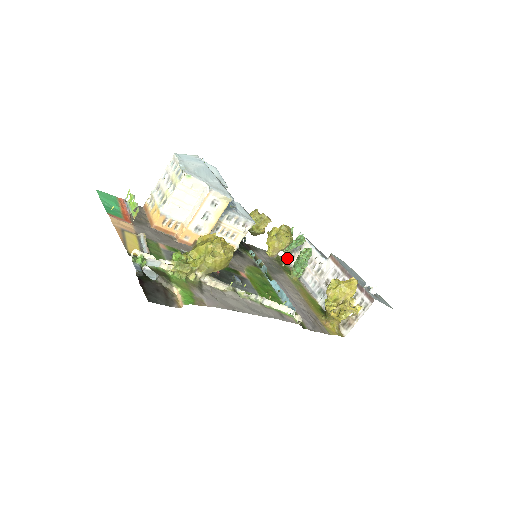
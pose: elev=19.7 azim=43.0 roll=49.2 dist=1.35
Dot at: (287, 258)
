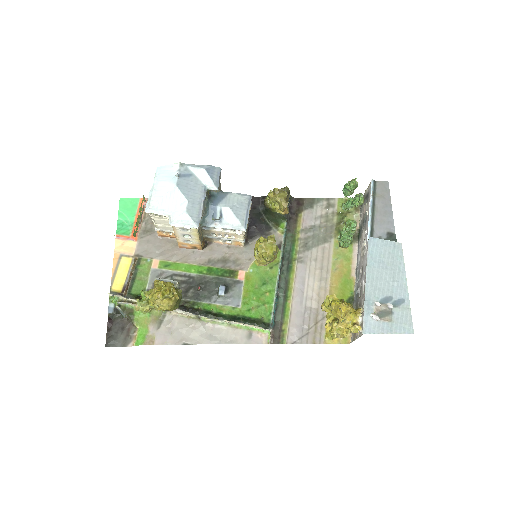
Dot at: occluded
